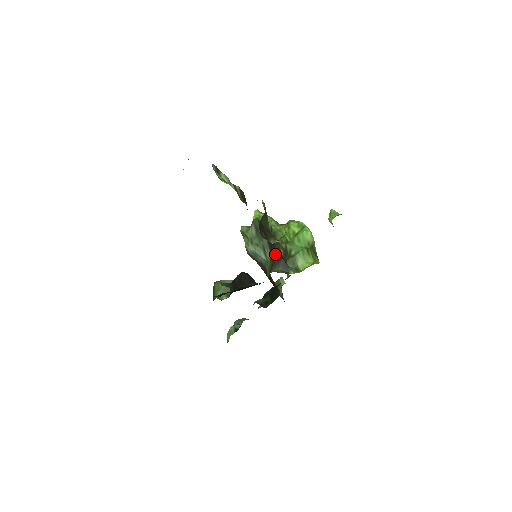
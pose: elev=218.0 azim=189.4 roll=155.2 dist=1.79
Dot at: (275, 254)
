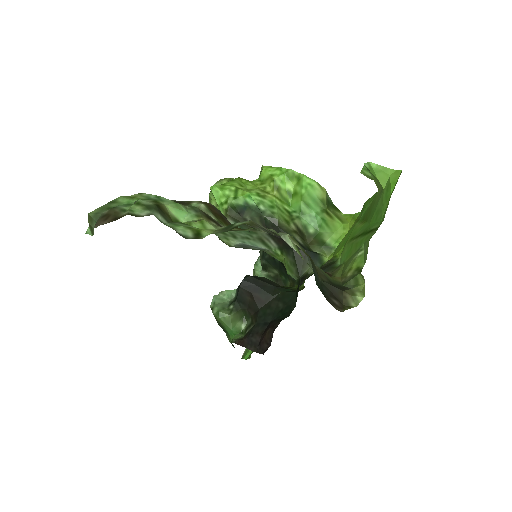
Dot at: (291, 248)
